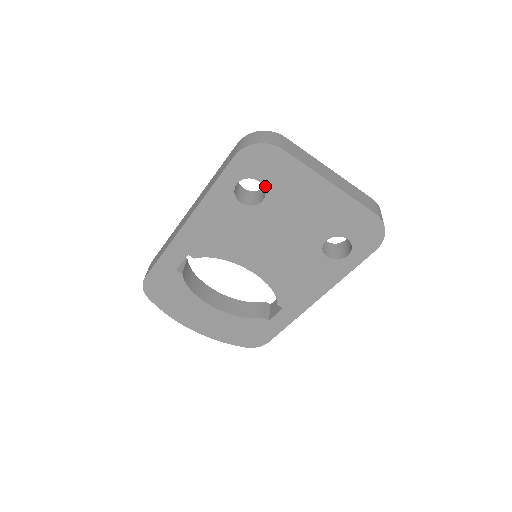
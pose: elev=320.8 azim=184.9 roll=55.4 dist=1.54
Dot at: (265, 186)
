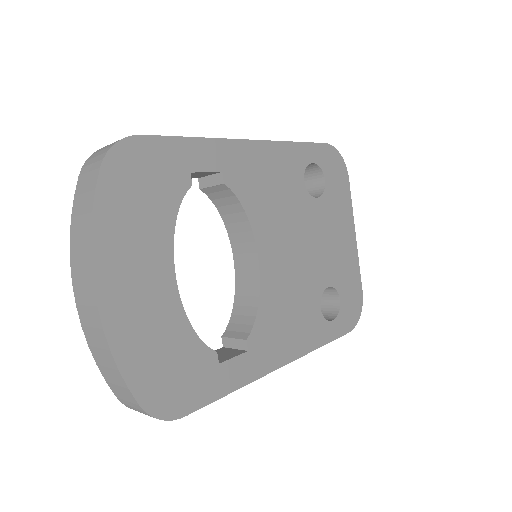
Dot at: (325, 188)
